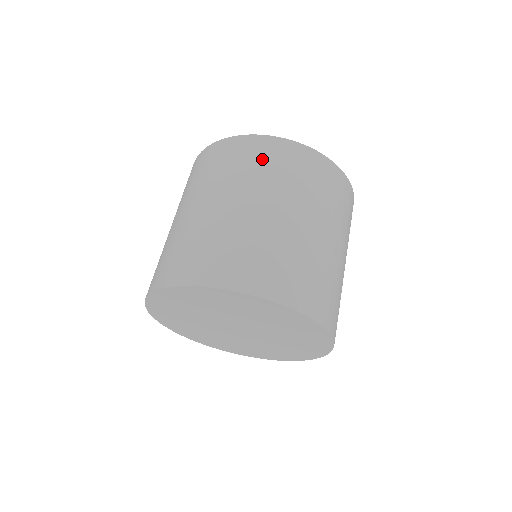
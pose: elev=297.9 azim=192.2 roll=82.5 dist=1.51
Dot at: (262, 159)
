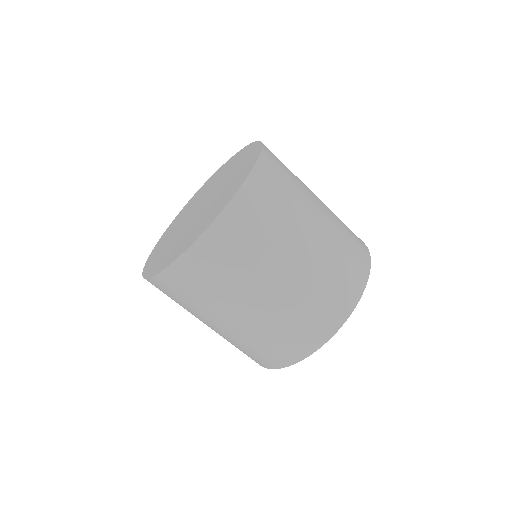
Dot at: (255, 223)
